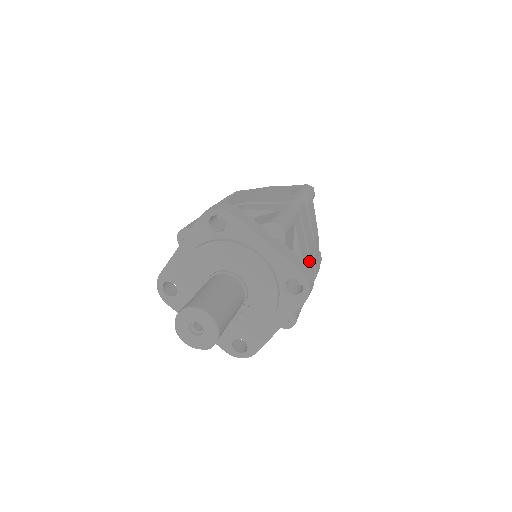
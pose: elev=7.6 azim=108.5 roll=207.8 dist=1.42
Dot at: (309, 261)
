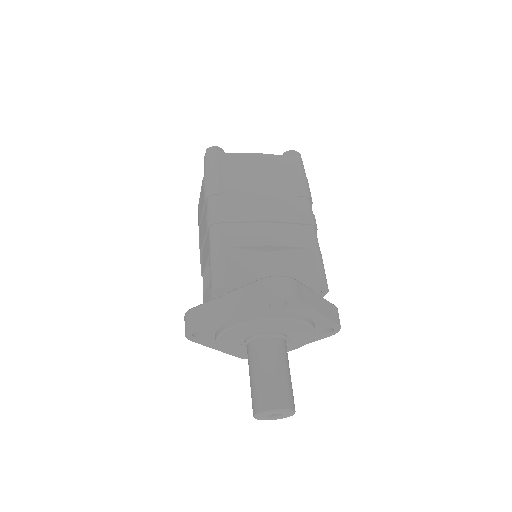
Dot at: occluded
